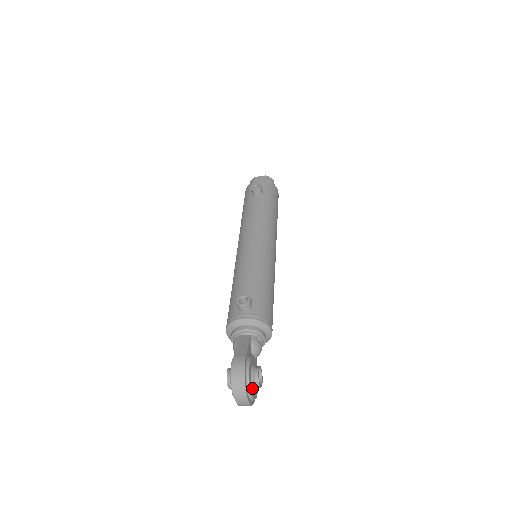
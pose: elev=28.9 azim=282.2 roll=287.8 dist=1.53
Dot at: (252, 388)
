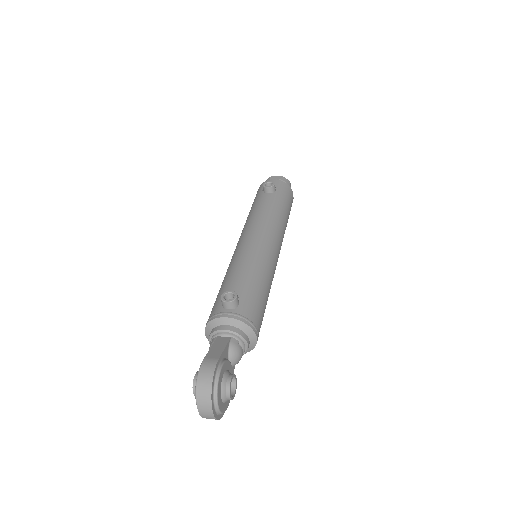
Dot at: (220, 398)
